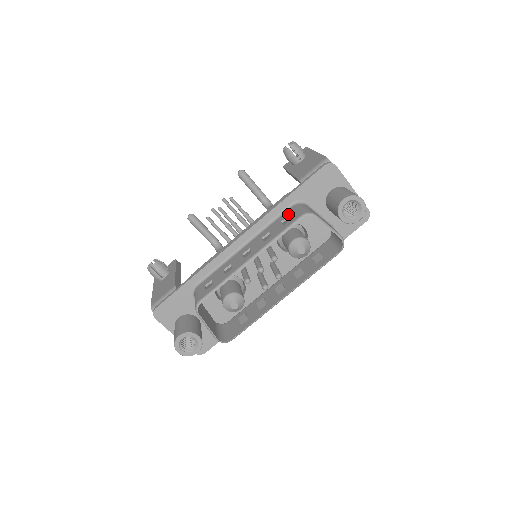
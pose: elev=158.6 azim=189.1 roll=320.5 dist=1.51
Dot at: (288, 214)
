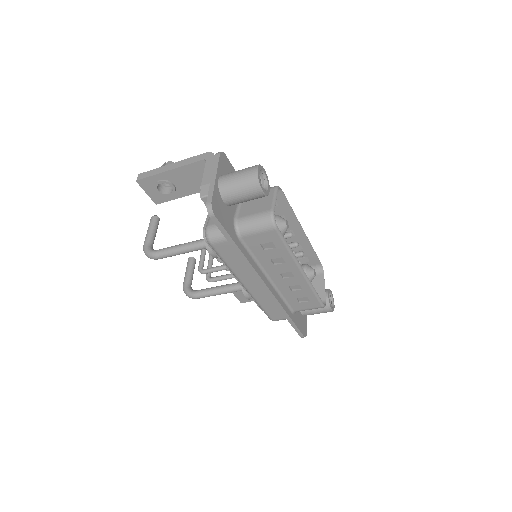
Dot at: occluded
